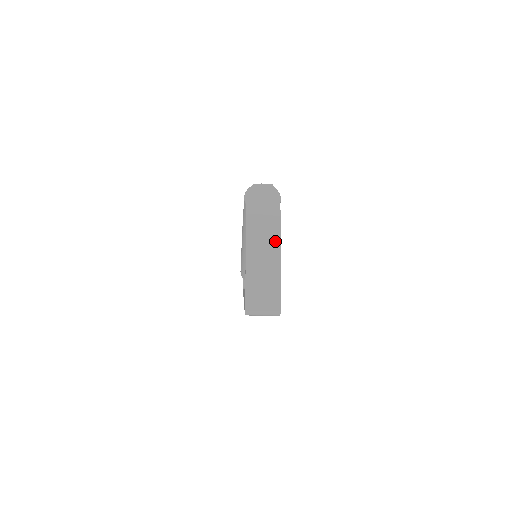
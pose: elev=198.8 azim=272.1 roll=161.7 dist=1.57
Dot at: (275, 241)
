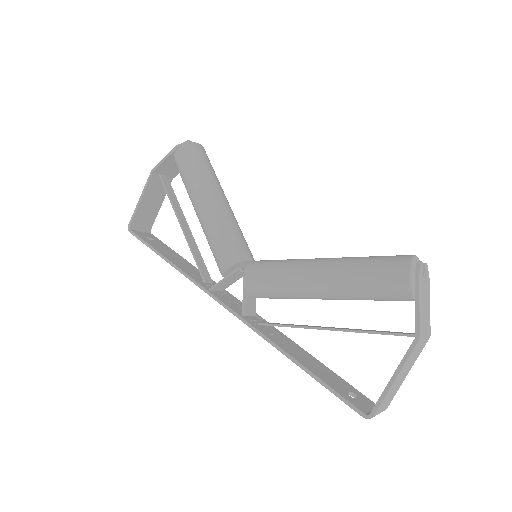
Dot at: (424, 345)
